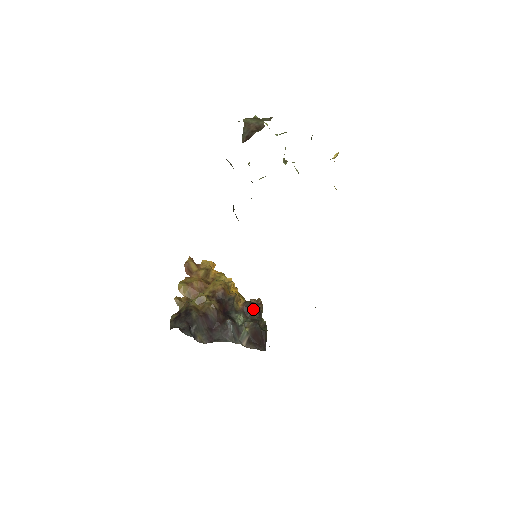
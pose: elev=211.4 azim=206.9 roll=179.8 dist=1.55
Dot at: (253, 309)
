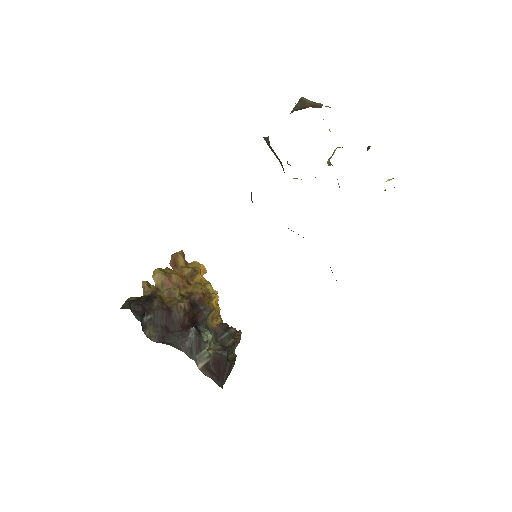
Dot at: (228, 334)
